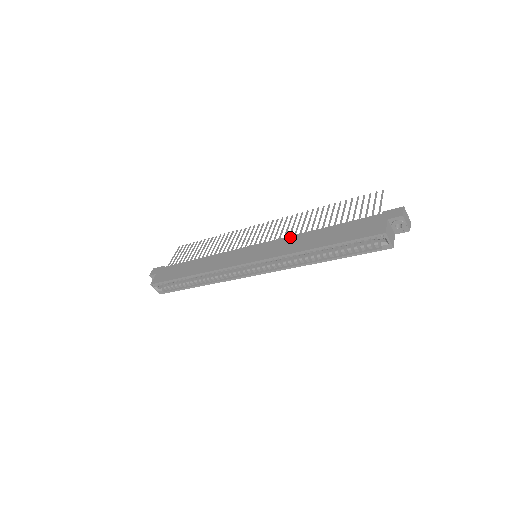
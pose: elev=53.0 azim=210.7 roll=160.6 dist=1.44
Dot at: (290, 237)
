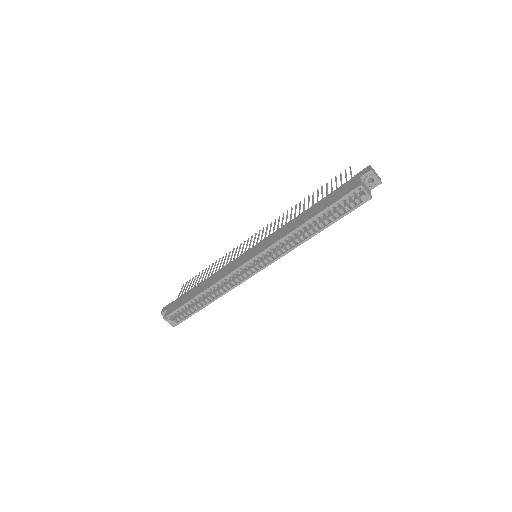
Dot at: (282, 227)
